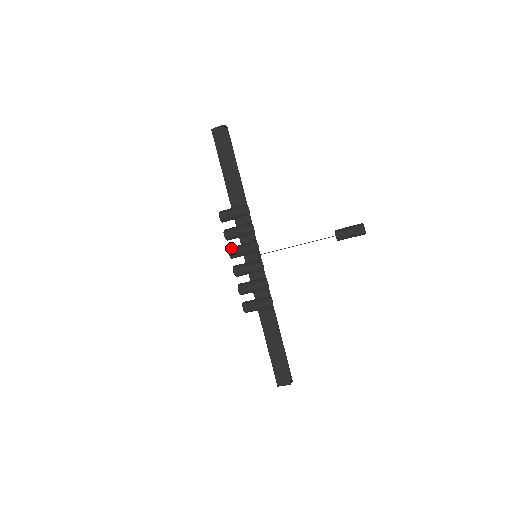
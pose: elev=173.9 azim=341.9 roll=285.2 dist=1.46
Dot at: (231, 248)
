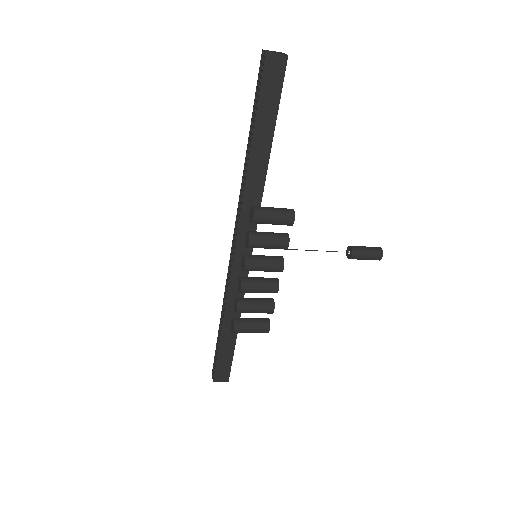
Dot at: (250, 259)
